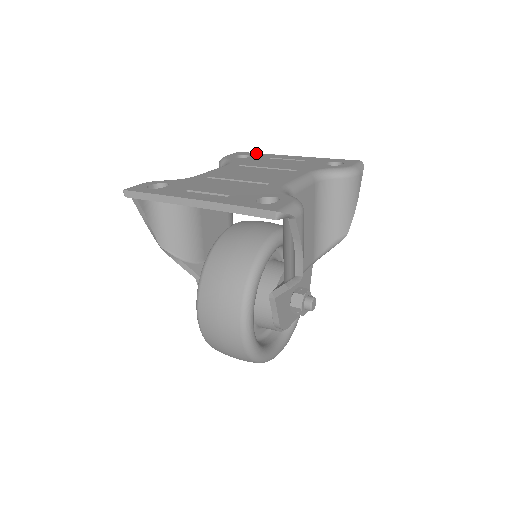
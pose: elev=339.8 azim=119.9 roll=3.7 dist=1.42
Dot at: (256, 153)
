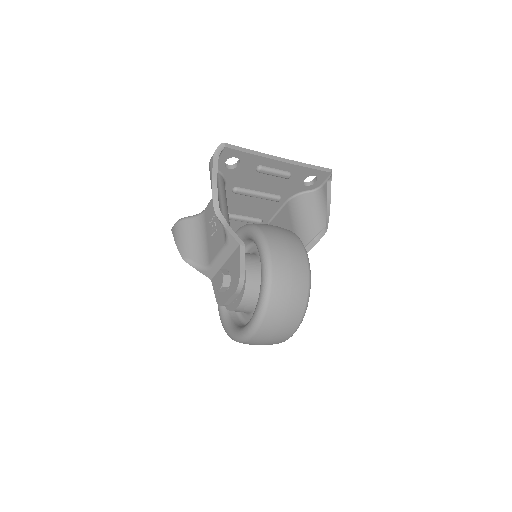
Dot at: occluded
